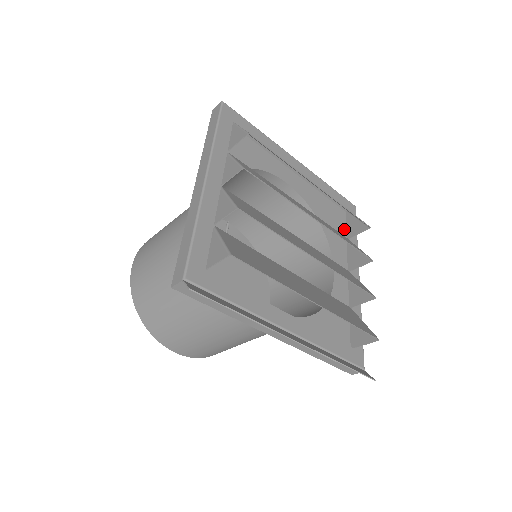
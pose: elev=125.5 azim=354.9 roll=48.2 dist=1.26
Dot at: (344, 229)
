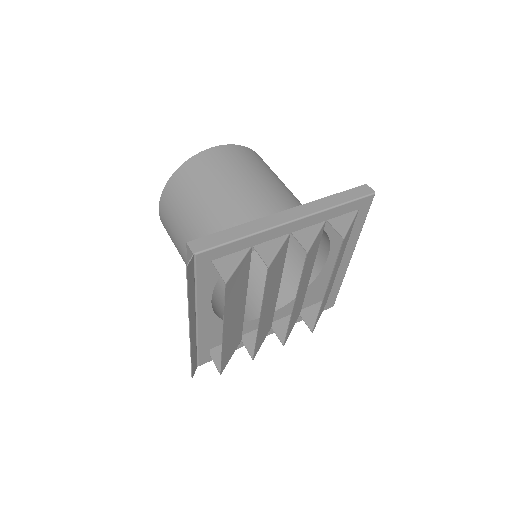
Dot at: (310, 304)
